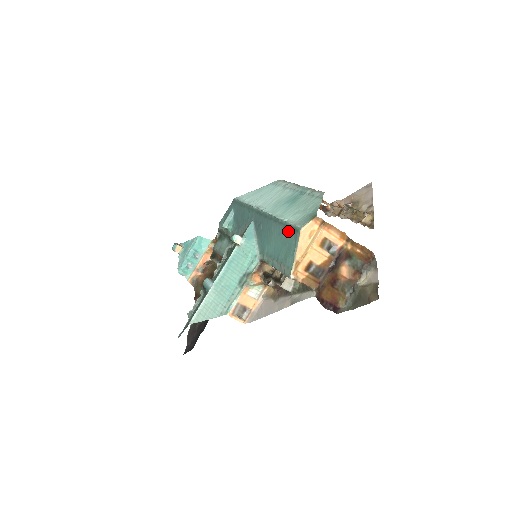
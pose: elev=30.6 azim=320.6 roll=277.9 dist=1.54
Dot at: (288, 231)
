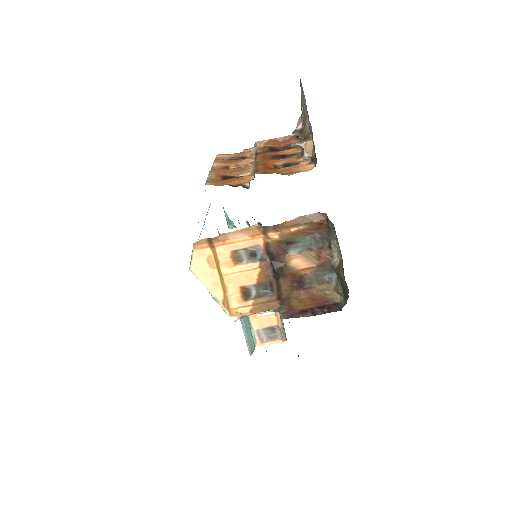
Dot at: occluded
